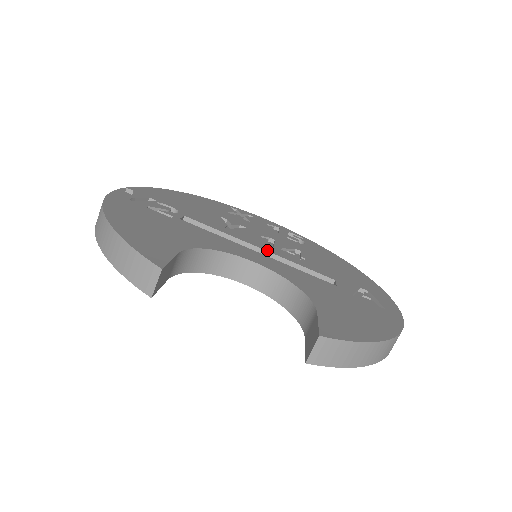
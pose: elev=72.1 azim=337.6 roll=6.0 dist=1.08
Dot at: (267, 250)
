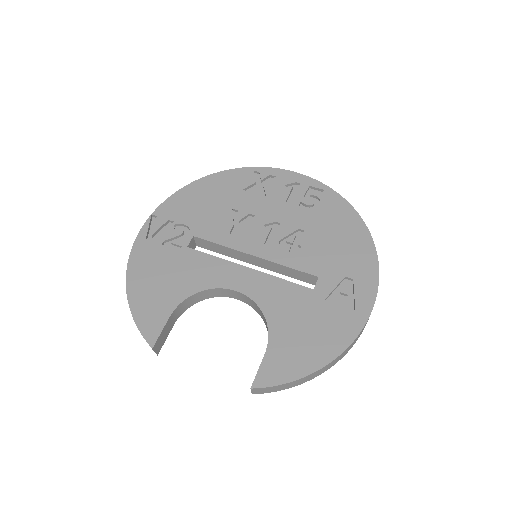
Dot at: (260, 256)
